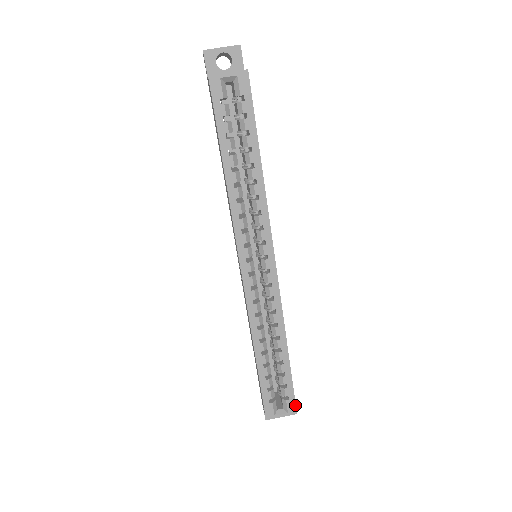
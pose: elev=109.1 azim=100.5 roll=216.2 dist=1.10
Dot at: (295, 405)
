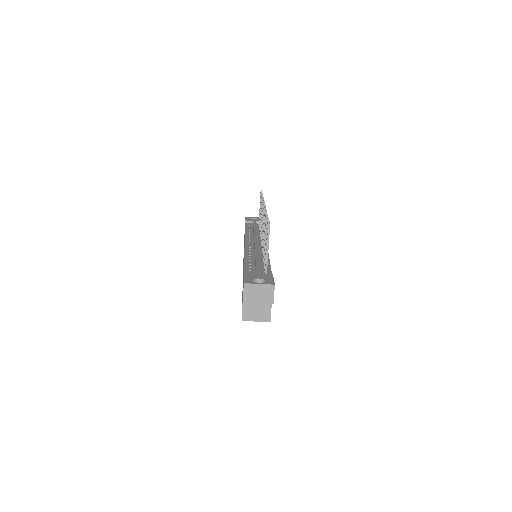
Dot at: occluded
